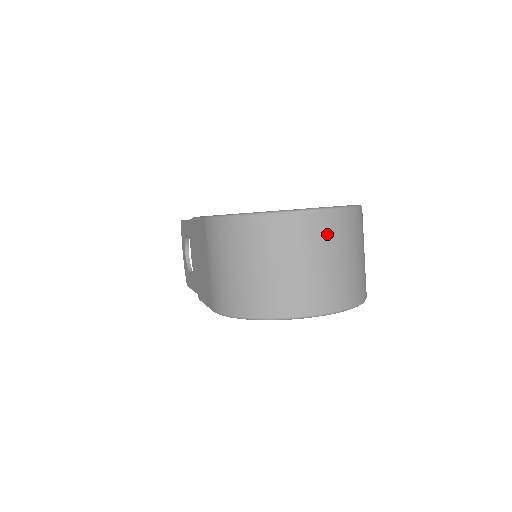
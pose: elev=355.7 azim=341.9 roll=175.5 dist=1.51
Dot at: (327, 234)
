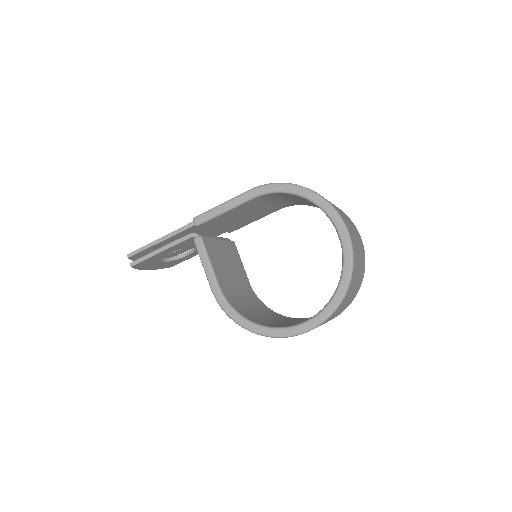
Dot at: (360, 242)
